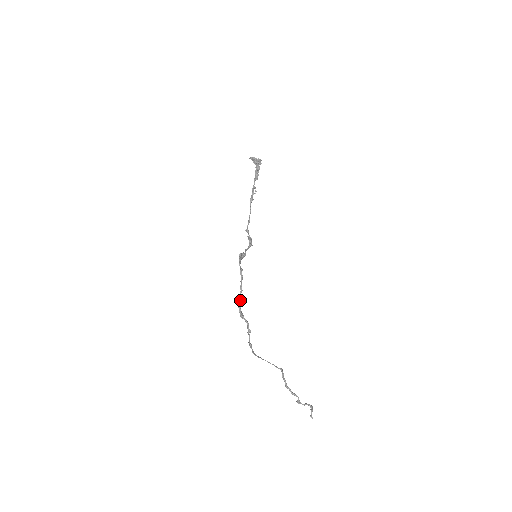
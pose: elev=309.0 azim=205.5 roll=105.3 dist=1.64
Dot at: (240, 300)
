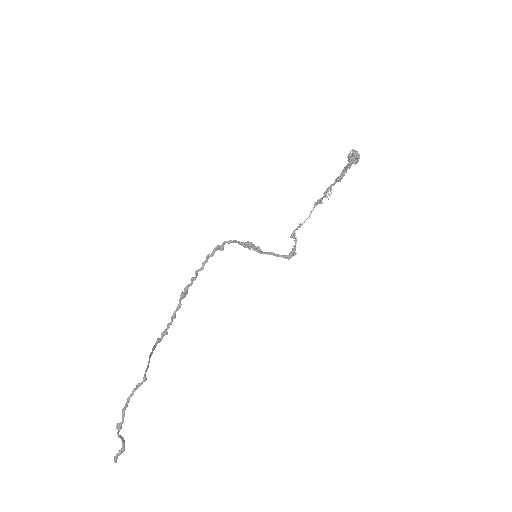
Dot at: (194, 277)
